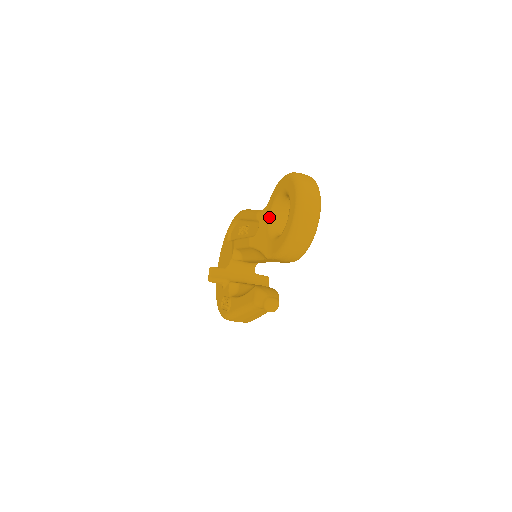
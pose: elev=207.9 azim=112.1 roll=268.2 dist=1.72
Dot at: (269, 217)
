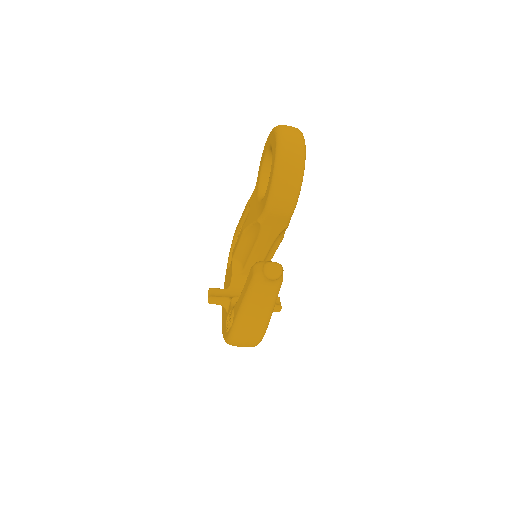
Dot at: (258, 190)
